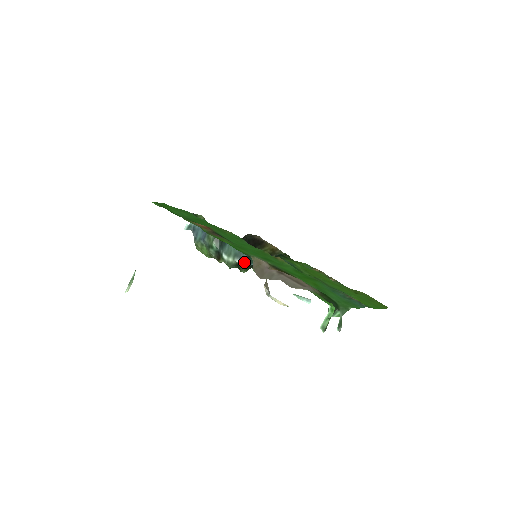
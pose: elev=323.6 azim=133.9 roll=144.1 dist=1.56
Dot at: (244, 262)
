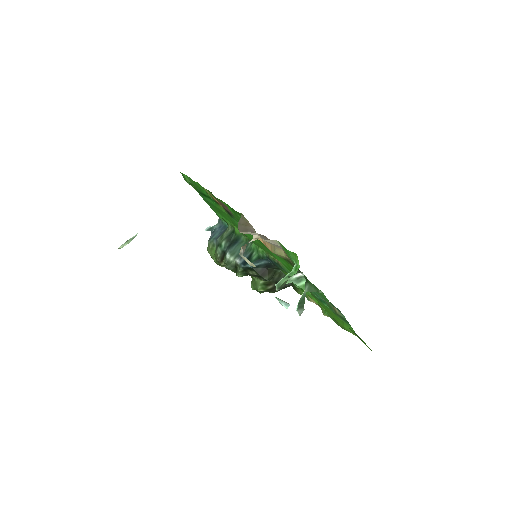
Dot at: (243, 262)
